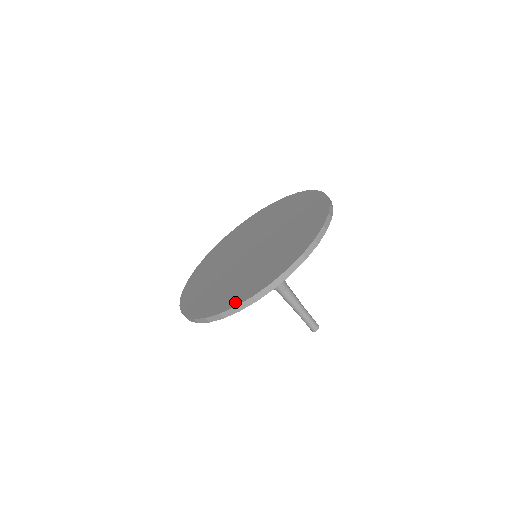
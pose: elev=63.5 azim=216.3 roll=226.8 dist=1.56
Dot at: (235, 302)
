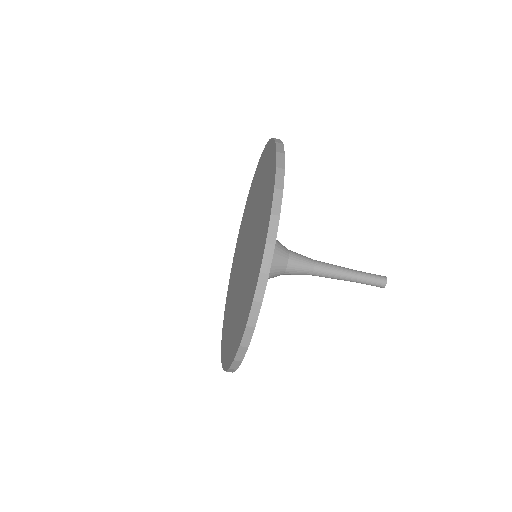
Dot at: (257, 272)
